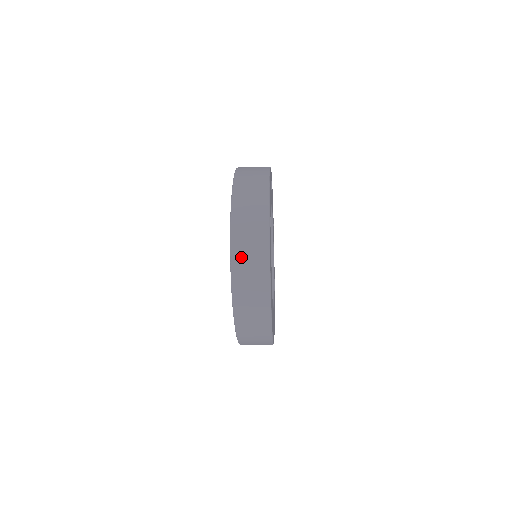
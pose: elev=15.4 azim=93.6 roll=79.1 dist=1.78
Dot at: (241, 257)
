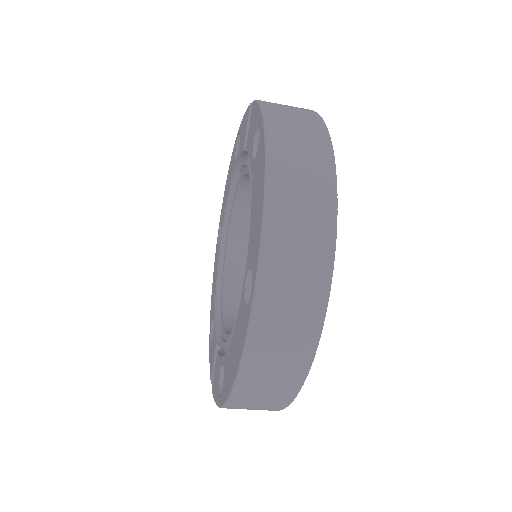
Dot at: (257, 376)
